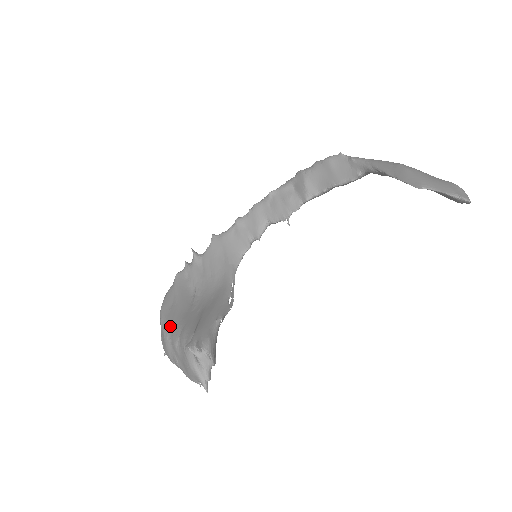
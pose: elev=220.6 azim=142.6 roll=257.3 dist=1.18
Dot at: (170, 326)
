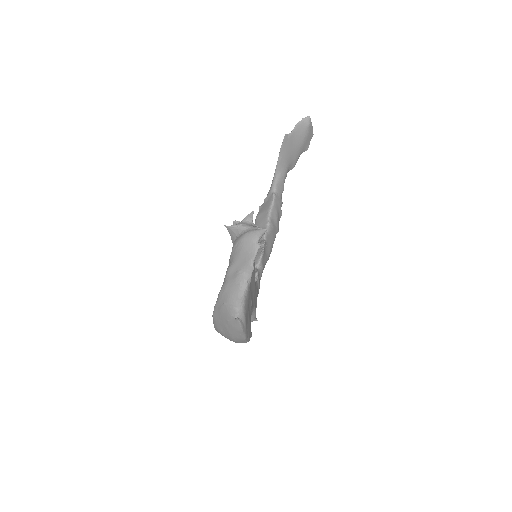
Dot at: occluded
